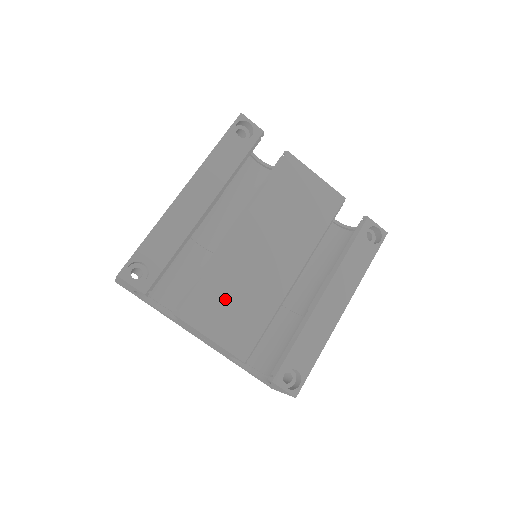
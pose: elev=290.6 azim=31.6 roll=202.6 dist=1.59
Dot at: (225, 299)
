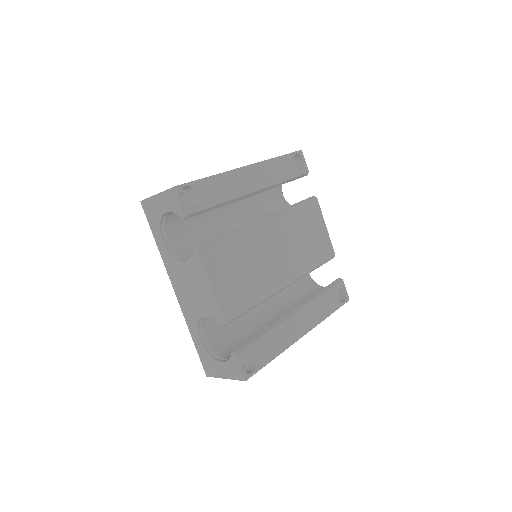
Dot at: (235, 264)
